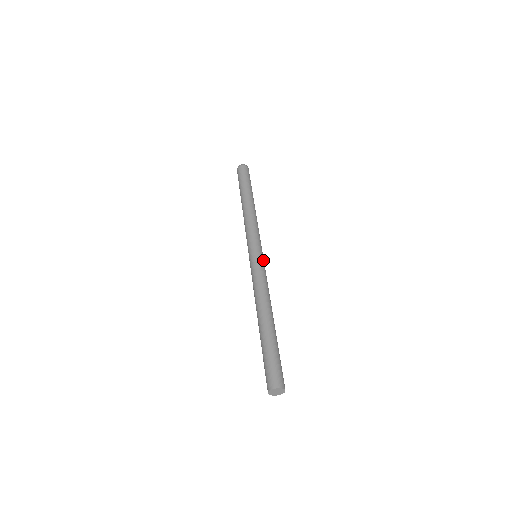
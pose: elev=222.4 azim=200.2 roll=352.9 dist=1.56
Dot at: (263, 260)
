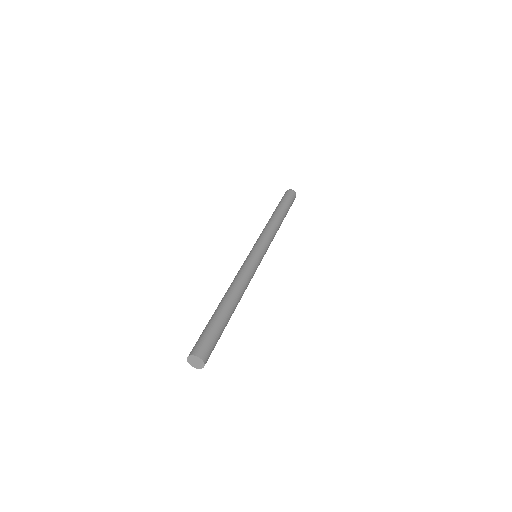
Dot at: (256, 256)
